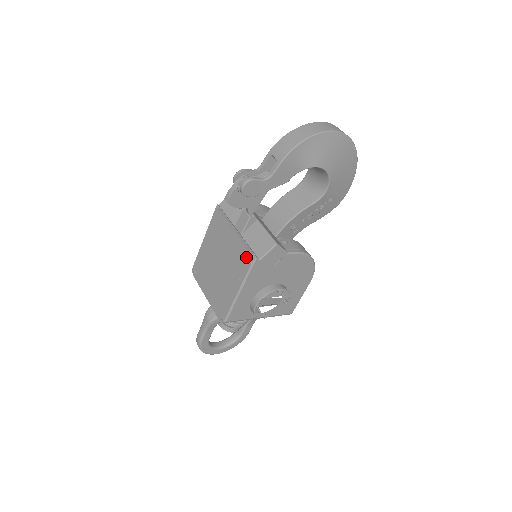
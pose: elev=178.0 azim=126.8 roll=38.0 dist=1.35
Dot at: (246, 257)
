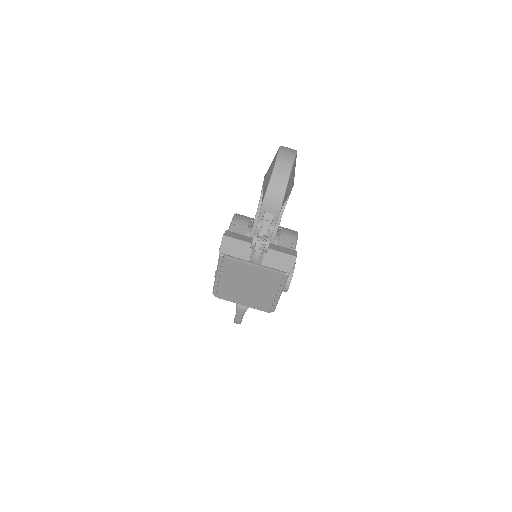
Dot at: (279, 277)
